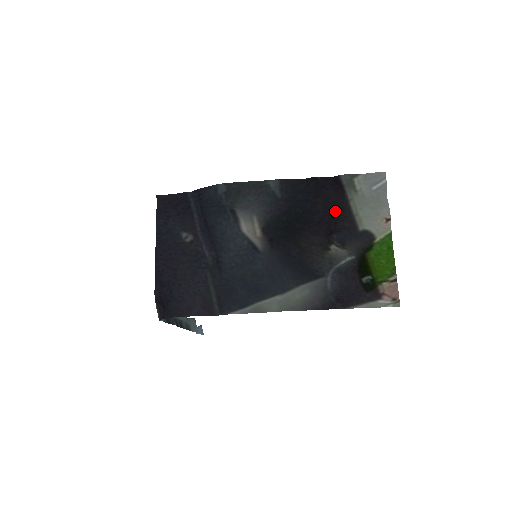
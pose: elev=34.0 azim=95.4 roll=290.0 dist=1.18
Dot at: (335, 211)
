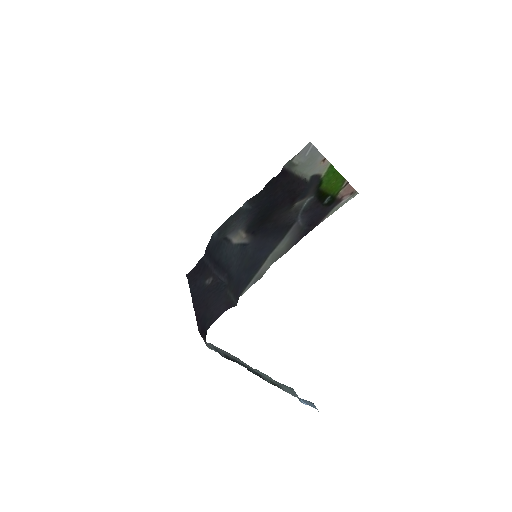
Dot at: (290, 187)
